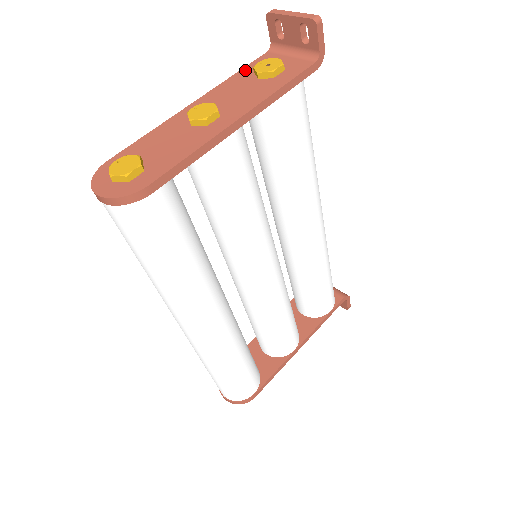
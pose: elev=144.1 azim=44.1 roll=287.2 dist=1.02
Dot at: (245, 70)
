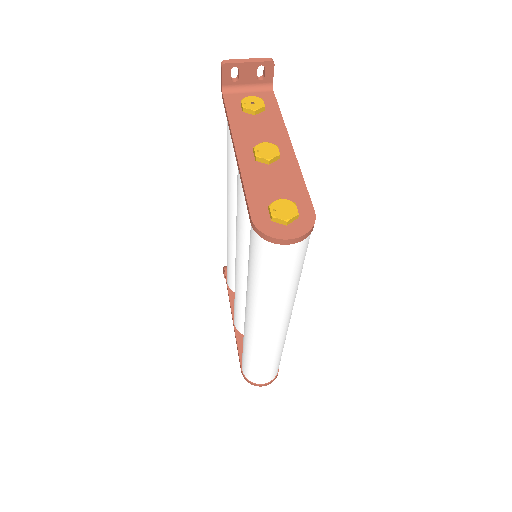
Dot at: (232, 113)
